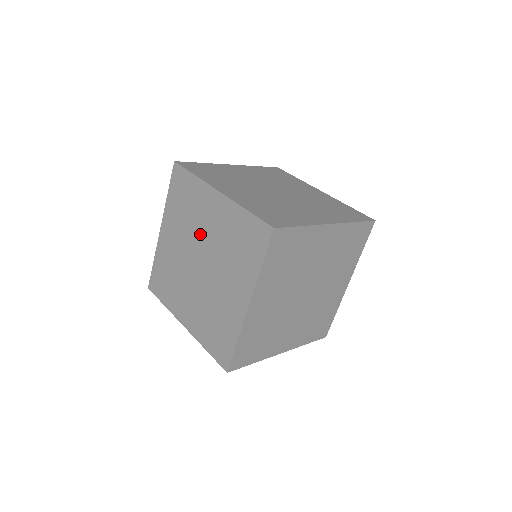
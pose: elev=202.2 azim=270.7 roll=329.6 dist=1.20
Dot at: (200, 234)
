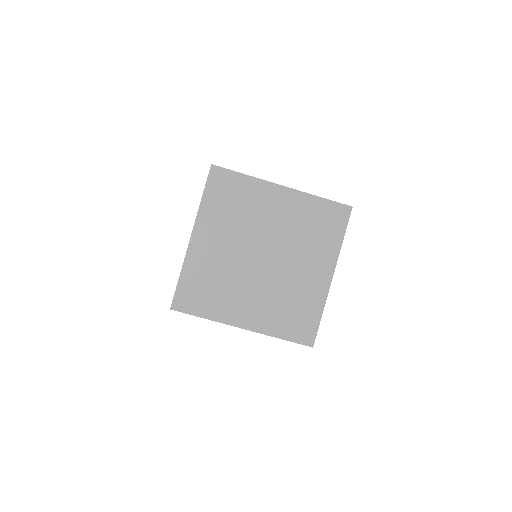
Dot at: occluded
